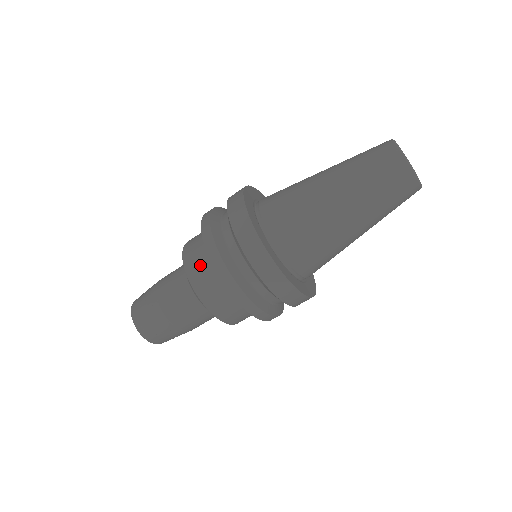
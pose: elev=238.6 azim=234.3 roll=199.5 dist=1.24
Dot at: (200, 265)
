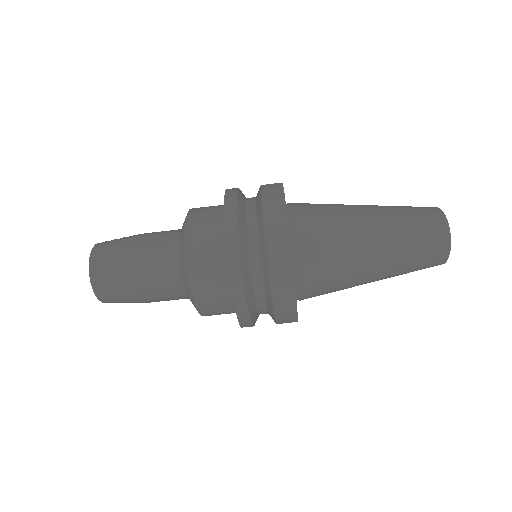
Dot at: (207, 260)
